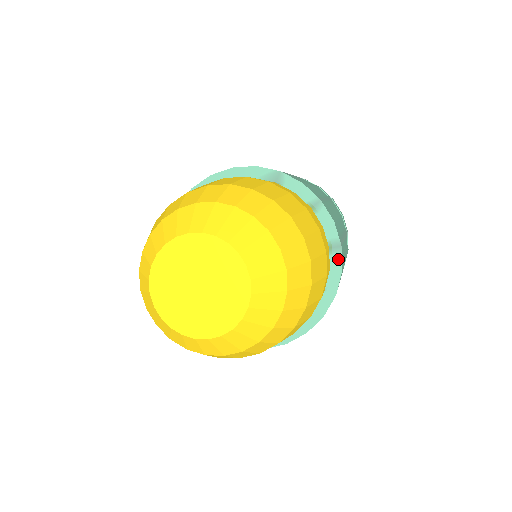
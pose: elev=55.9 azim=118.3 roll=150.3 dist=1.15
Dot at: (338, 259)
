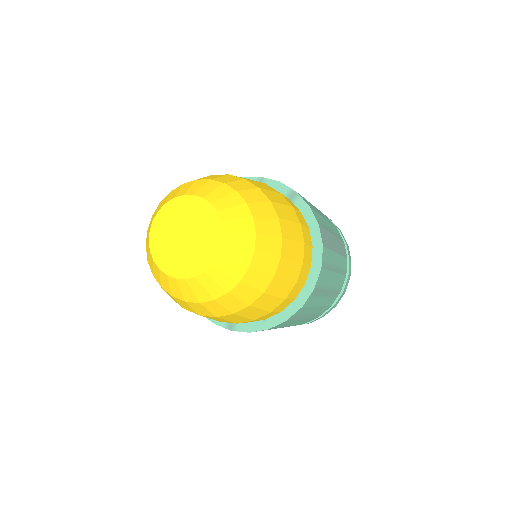
Dot at: (301, 201)
